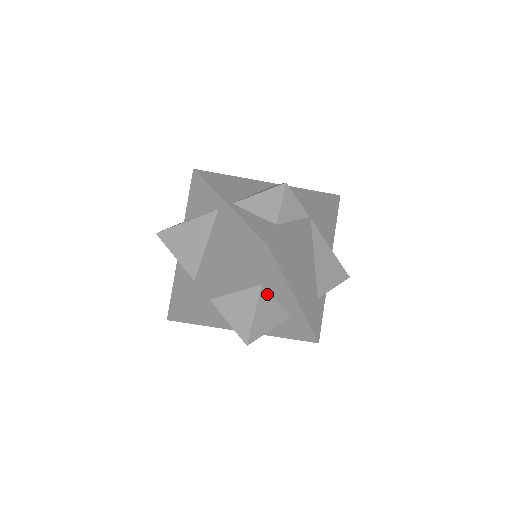
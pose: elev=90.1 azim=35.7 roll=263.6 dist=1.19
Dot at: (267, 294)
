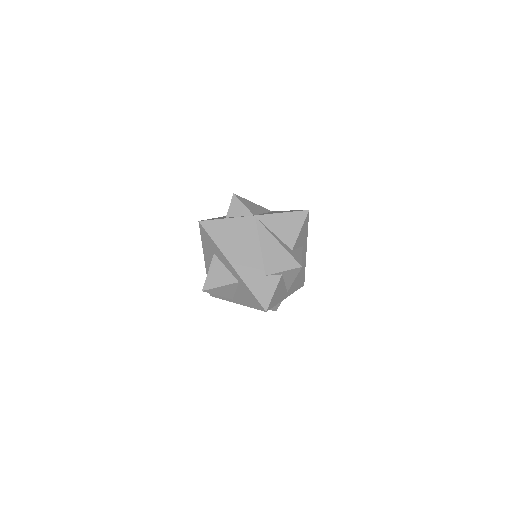
Dot at: (218, 261)
